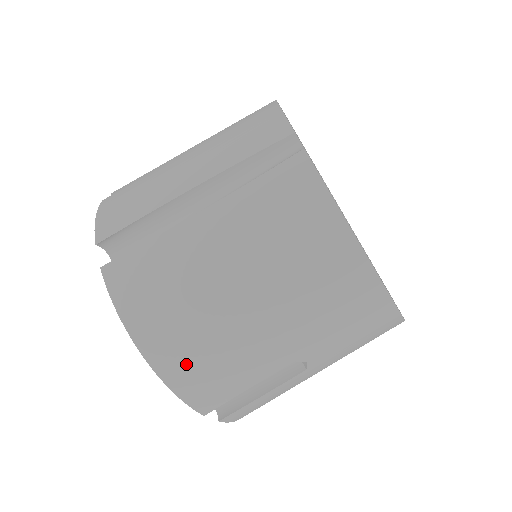
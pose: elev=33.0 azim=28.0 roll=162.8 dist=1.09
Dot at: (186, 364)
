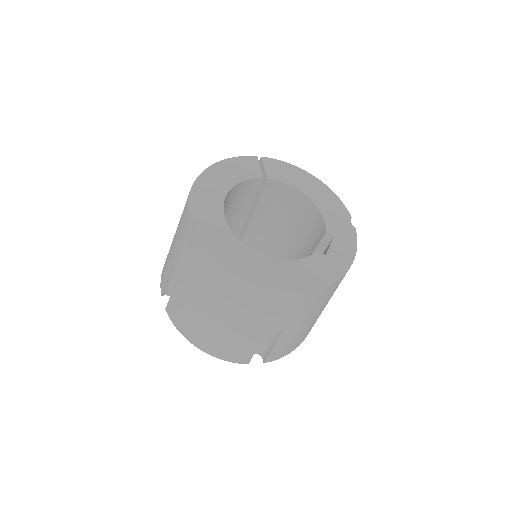
Dot at: (215, 347)
